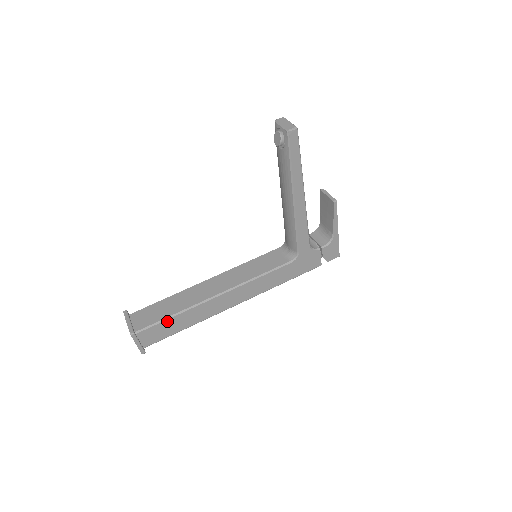
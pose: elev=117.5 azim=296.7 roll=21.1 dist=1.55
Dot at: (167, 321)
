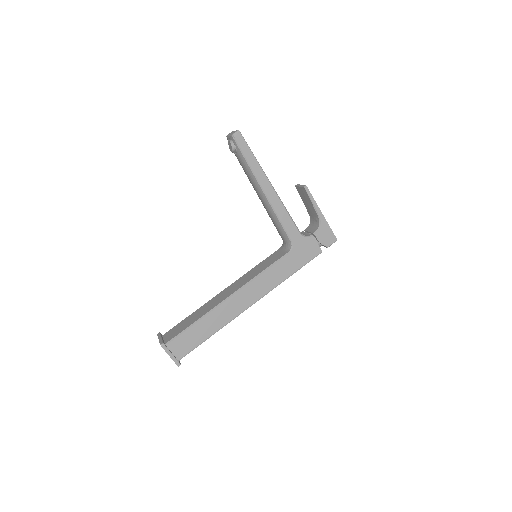
Dot at: (191, 329)
